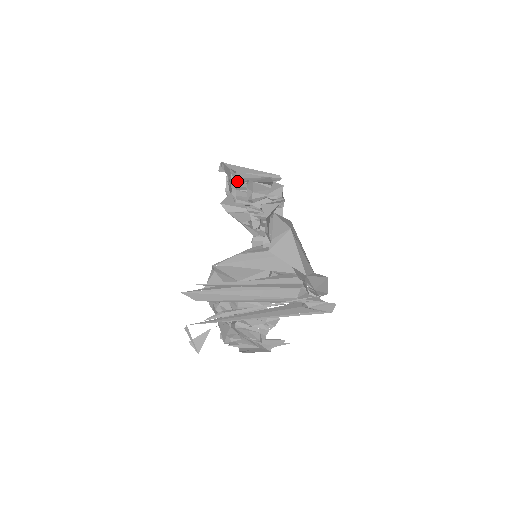
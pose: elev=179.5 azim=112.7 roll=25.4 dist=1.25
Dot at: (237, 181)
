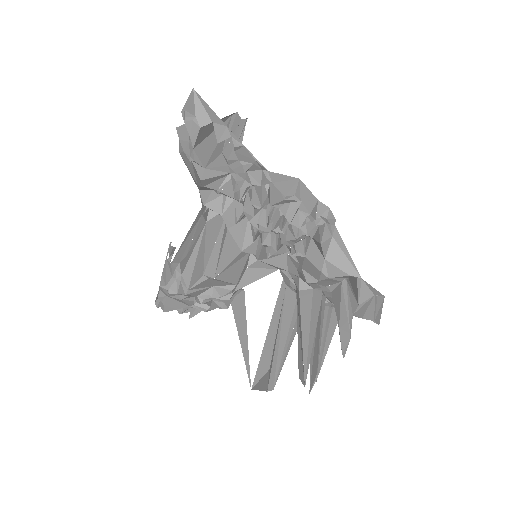
Dot at: occluded
